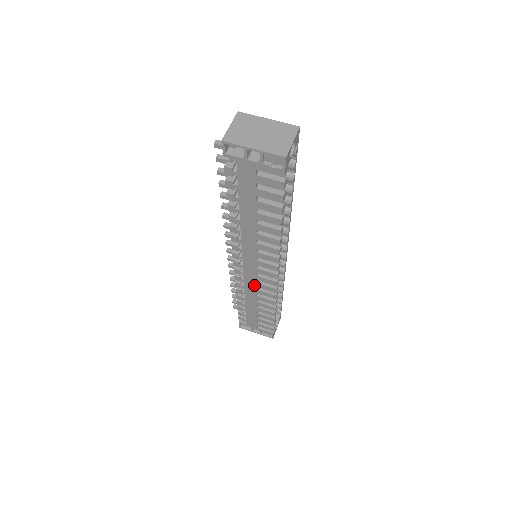
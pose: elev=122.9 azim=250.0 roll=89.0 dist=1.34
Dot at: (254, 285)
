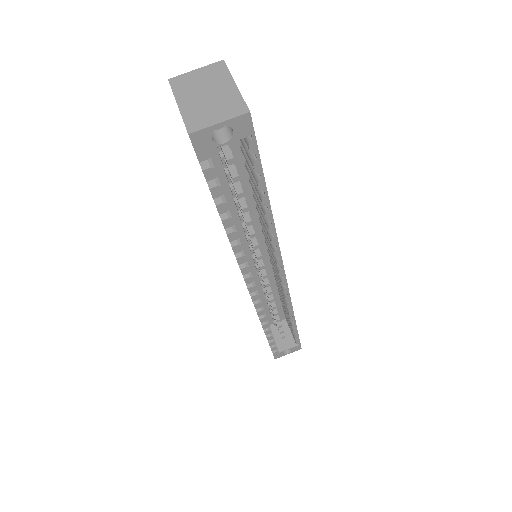
Dot at: occluded
